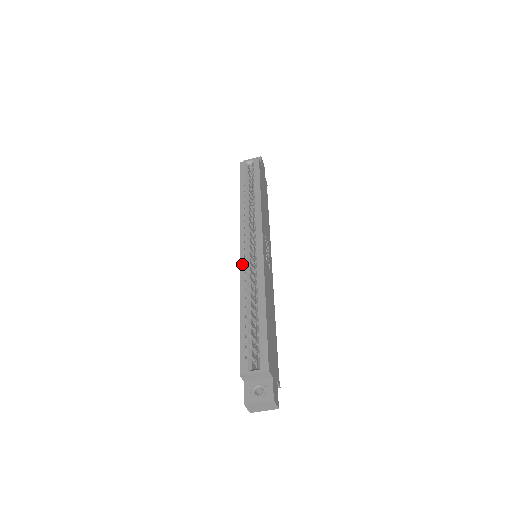
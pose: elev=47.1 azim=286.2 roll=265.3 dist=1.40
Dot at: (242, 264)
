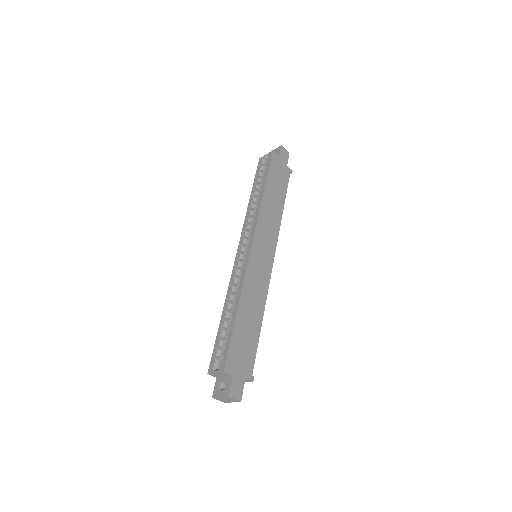
Dot at: (234, 269)
